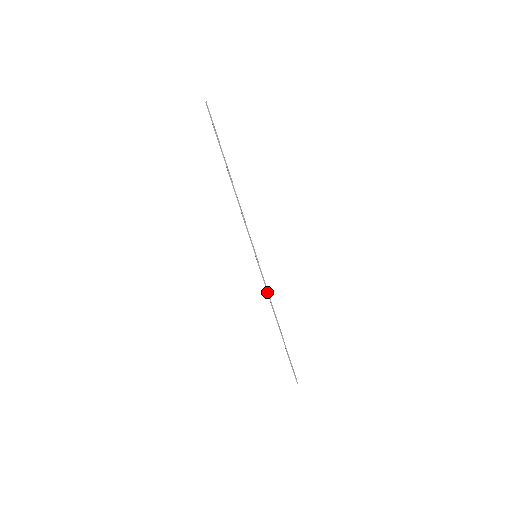
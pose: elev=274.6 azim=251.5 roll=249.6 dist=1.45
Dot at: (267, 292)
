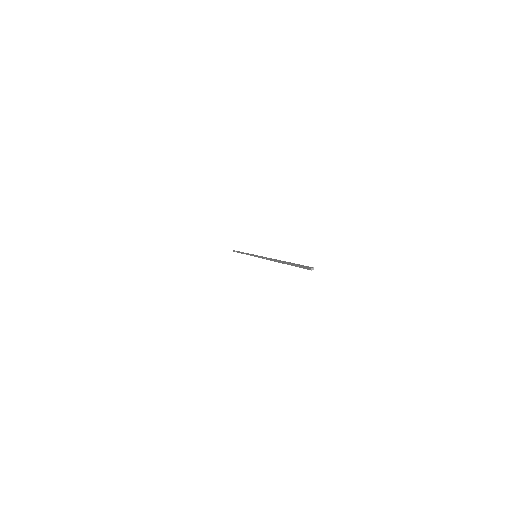
Dot at: (264, 258)
